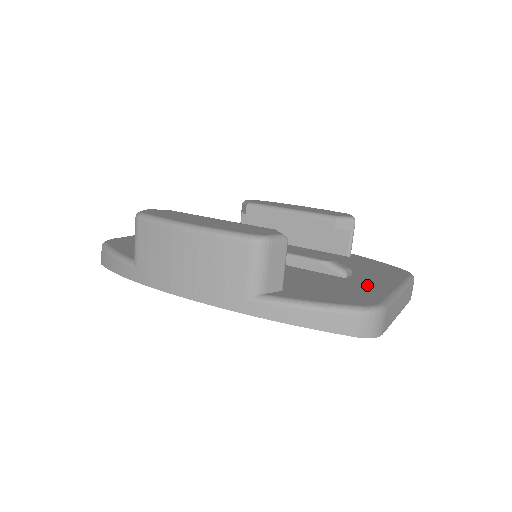
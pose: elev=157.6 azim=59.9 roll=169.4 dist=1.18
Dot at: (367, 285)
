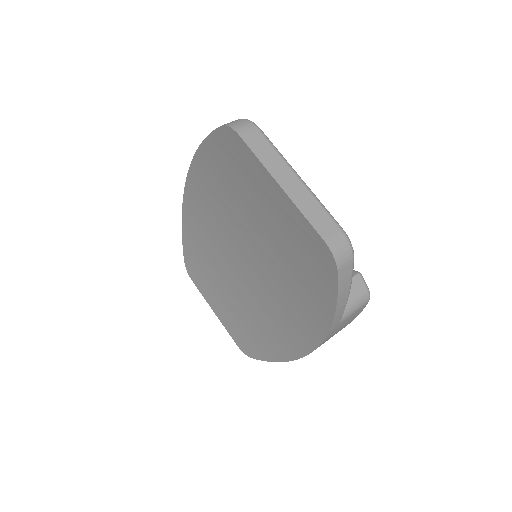
Dot at: occluded
